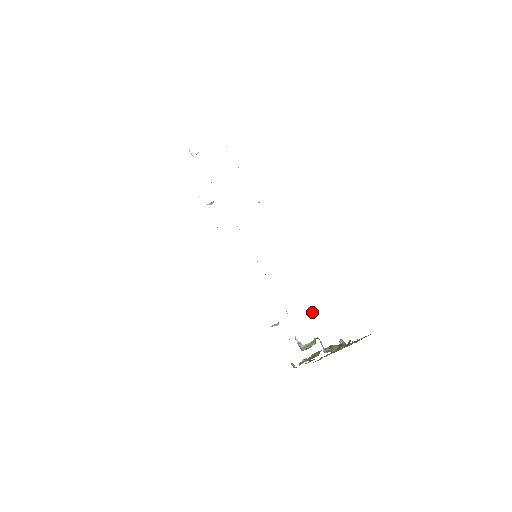
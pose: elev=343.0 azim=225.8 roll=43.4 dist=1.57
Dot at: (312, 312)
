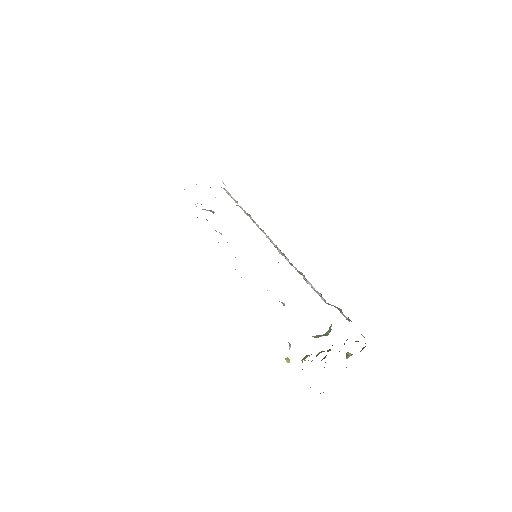
Dot at: (287, 360)
